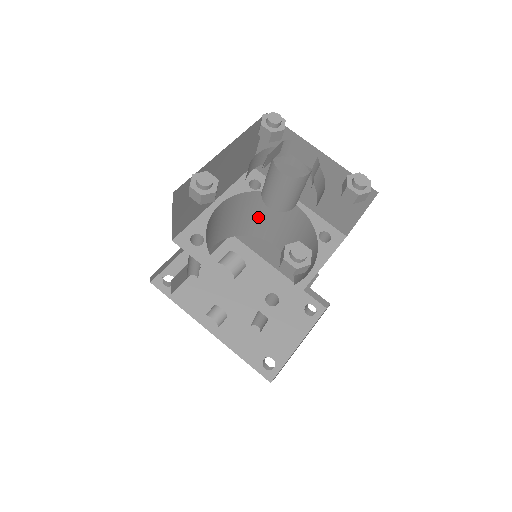
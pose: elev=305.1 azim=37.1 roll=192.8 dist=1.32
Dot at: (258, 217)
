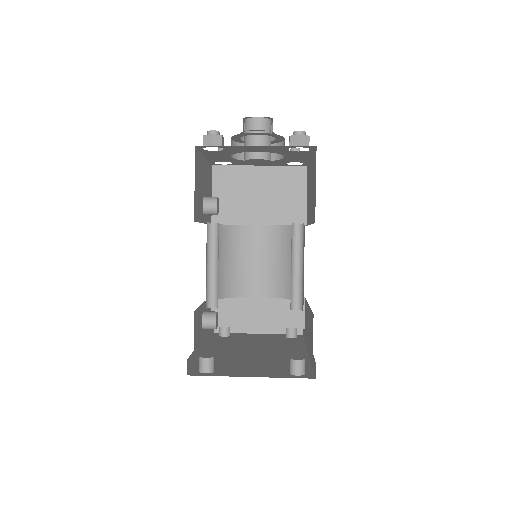
Dot at: occluded
